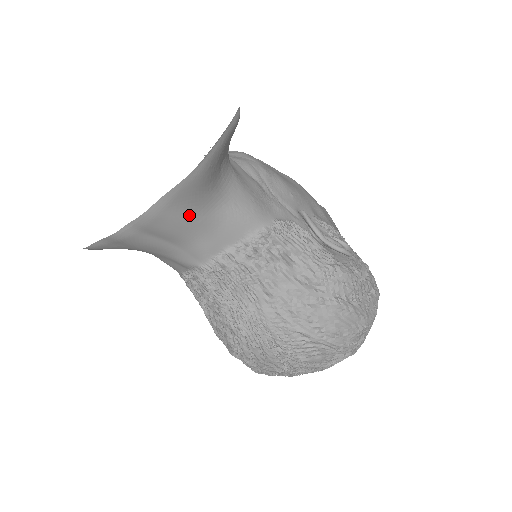
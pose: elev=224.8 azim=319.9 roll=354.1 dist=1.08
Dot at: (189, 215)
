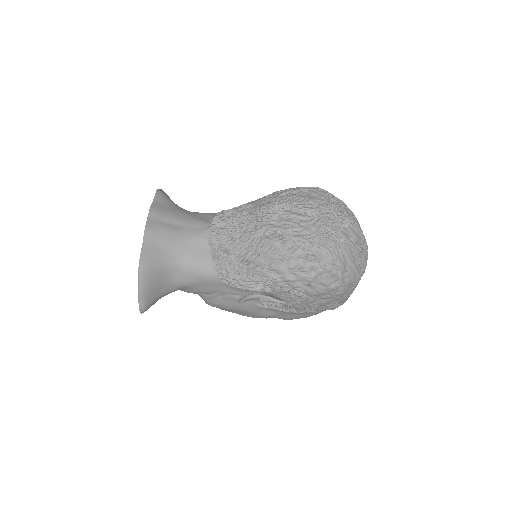
Dot at: (175, 209)
